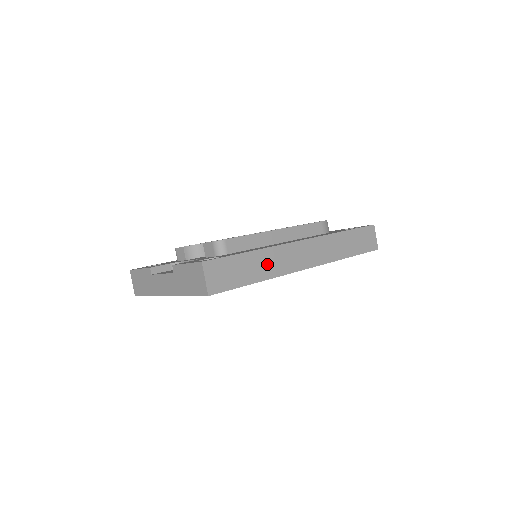
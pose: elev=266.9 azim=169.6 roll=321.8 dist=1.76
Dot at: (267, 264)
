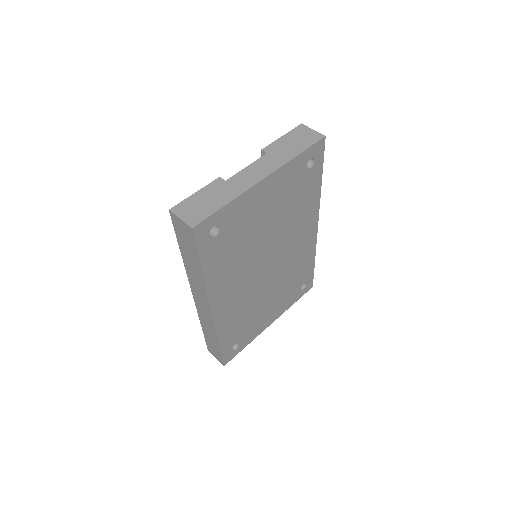
Dot at: occluded
